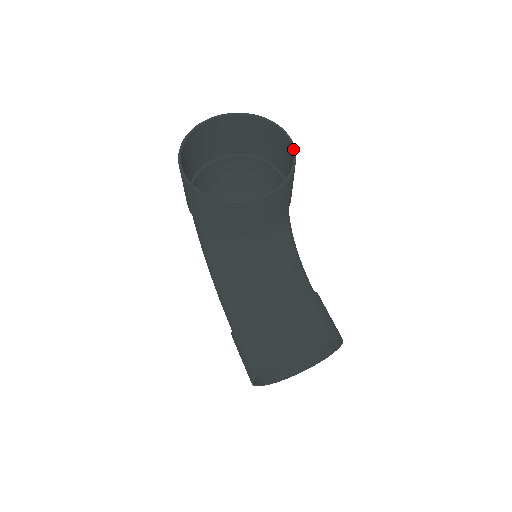
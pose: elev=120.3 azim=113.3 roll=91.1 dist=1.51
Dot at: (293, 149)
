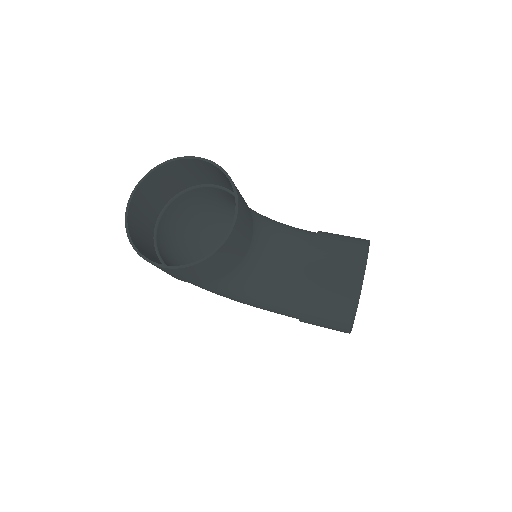
Dot at: (210, 163)
